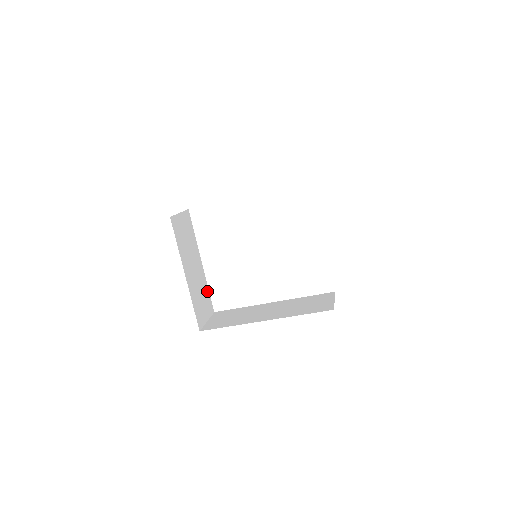
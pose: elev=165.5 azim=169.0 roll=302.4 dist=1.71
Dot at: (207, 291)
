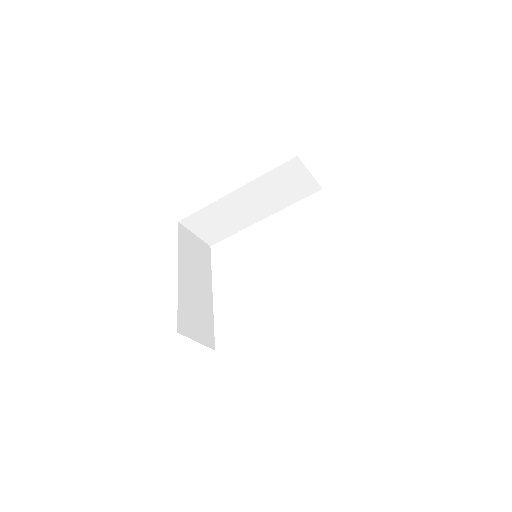
Dot at: (211, 323)
